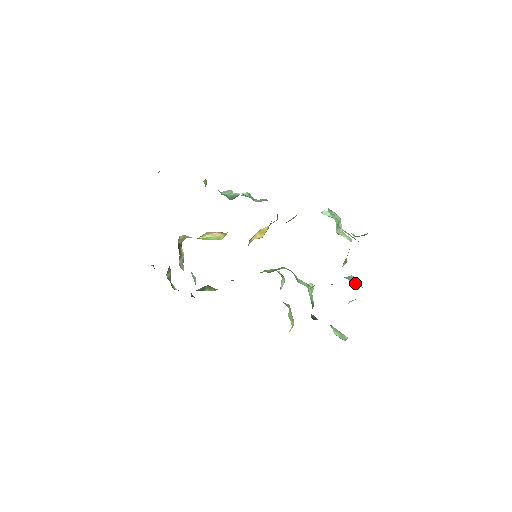
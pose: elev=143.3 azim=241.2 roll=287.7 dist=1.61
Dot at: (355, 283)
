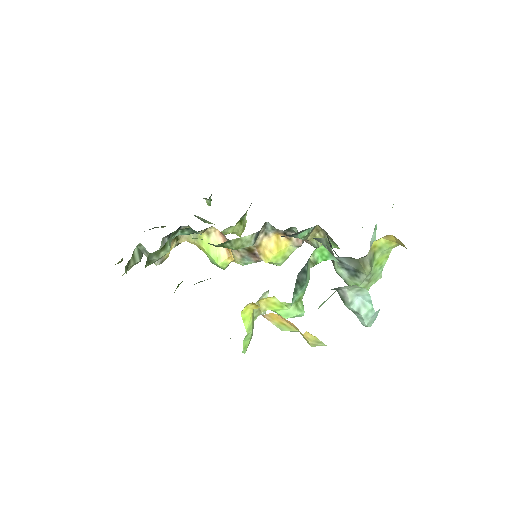
Dot at: occluded
